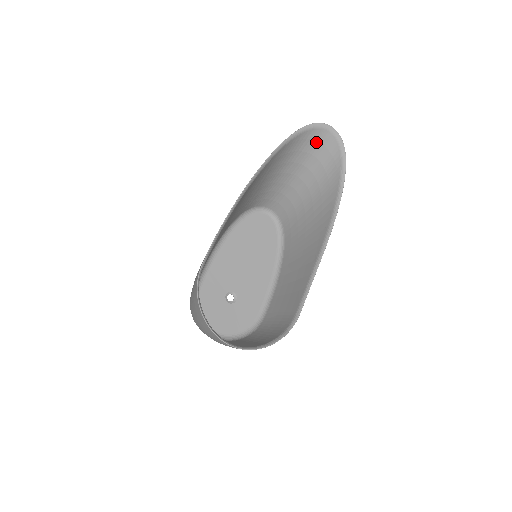
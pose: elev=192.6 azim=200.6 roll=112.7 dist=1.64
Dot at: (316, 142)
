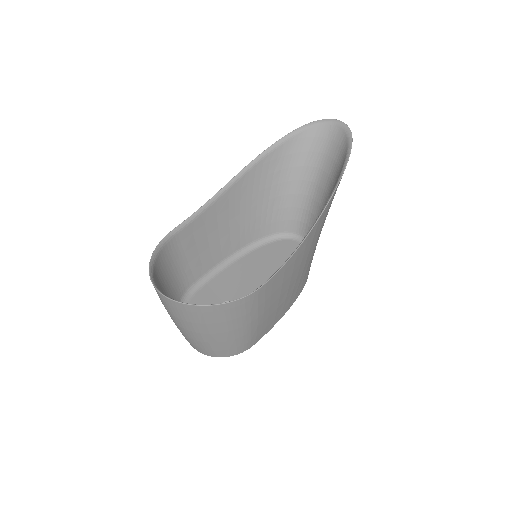
Dot at: (326, 139)
